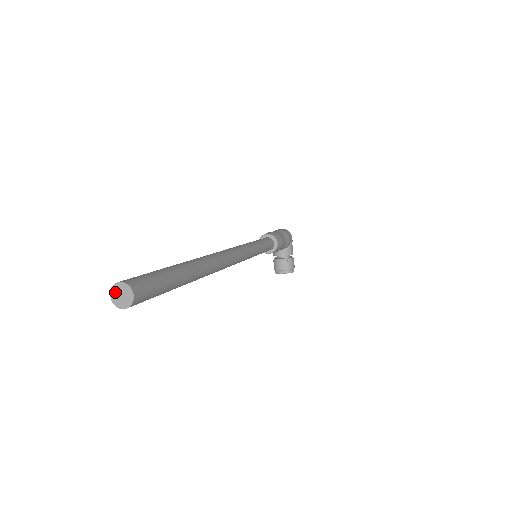
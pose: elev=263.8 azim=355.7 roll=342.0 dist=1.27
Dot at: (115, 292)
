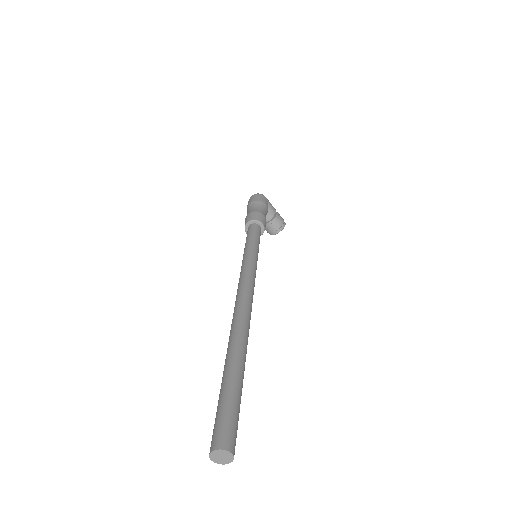
Dot at: (214, 457)
